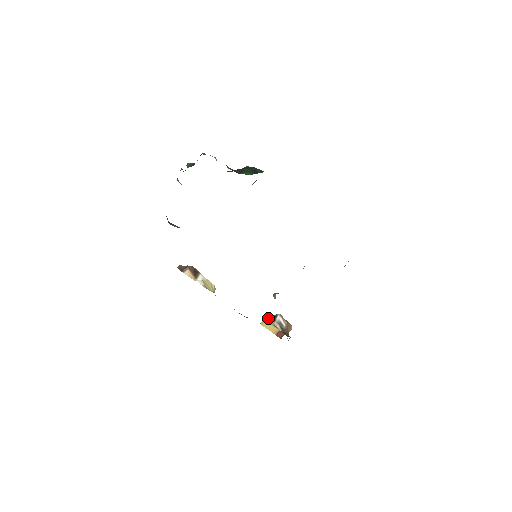
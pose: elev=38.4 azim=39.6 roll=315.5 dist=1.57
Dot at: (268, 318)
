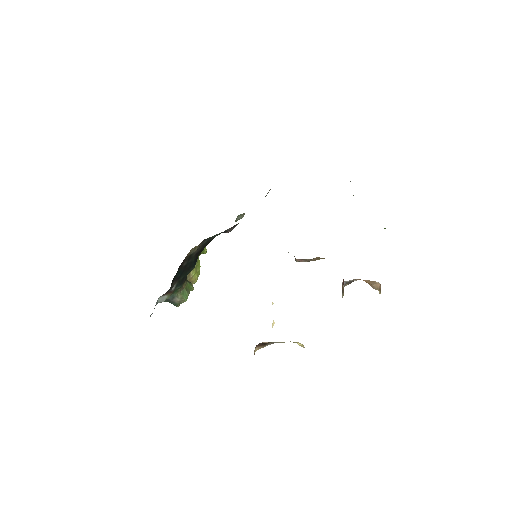
Dot at: occluded
